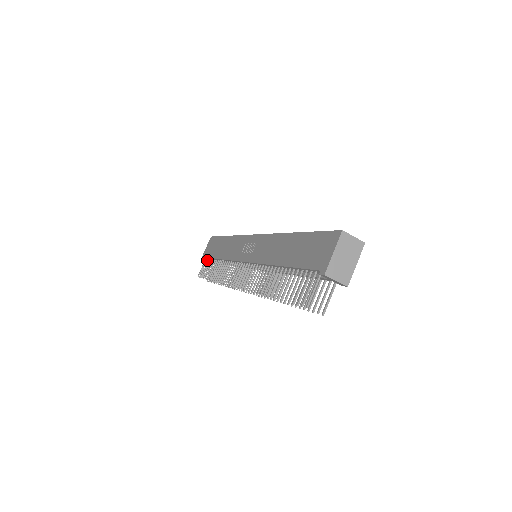
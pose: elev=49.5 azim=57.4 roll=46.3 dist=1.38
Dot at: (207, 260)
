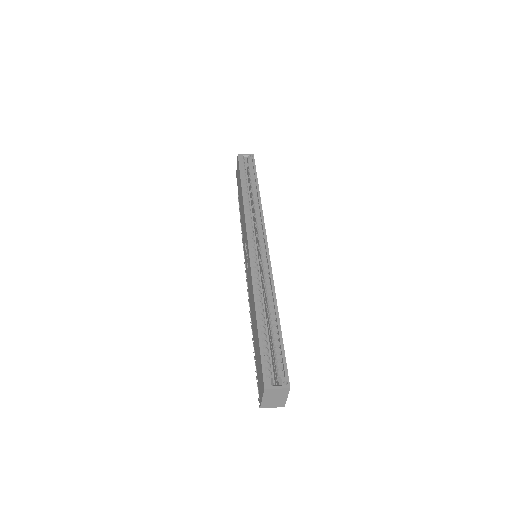
Dot at: occluded
